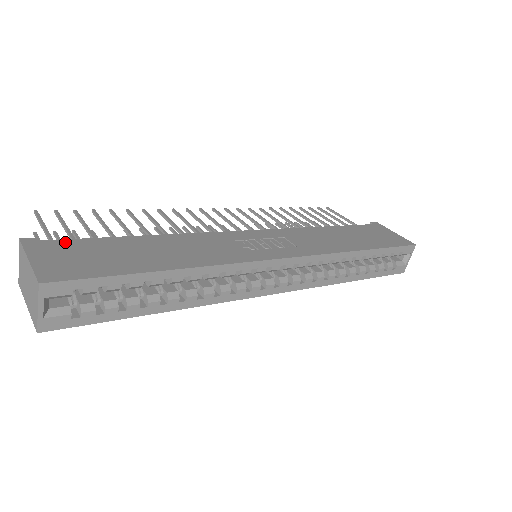
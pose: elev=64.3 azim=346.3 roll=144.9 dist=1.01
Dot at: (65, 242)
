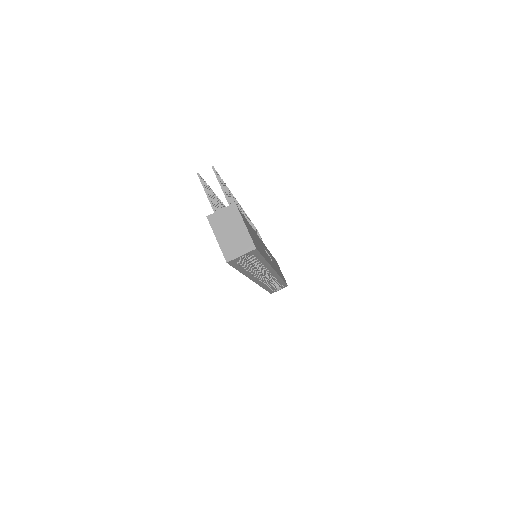
Dot at: (243, 216)
